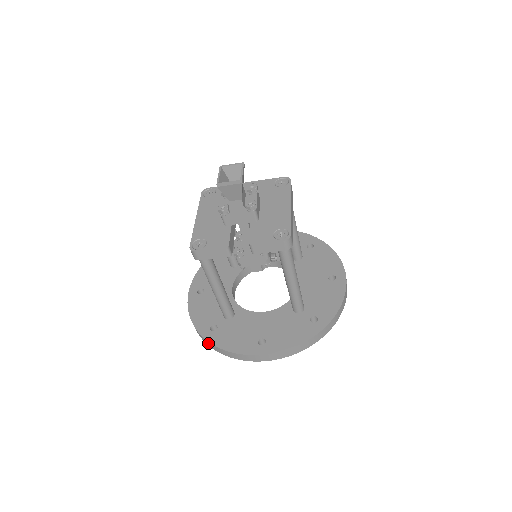
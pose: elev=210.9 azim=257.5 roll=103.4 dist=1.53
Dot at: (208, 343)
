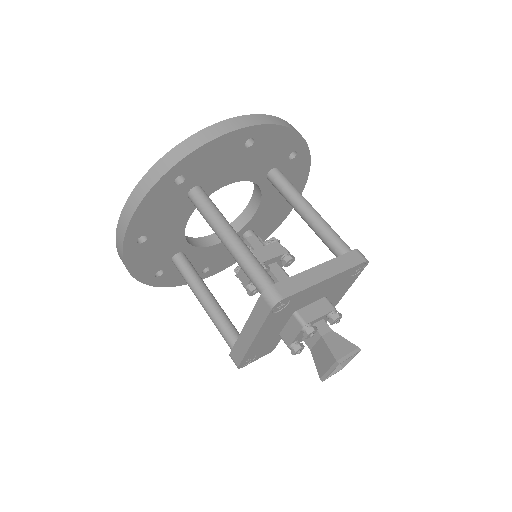
Dot at: occluded
